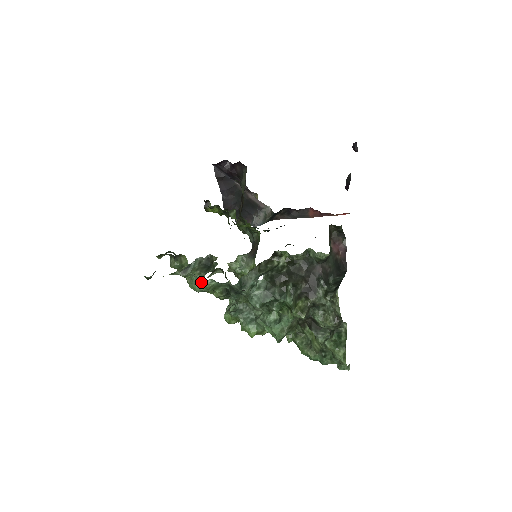
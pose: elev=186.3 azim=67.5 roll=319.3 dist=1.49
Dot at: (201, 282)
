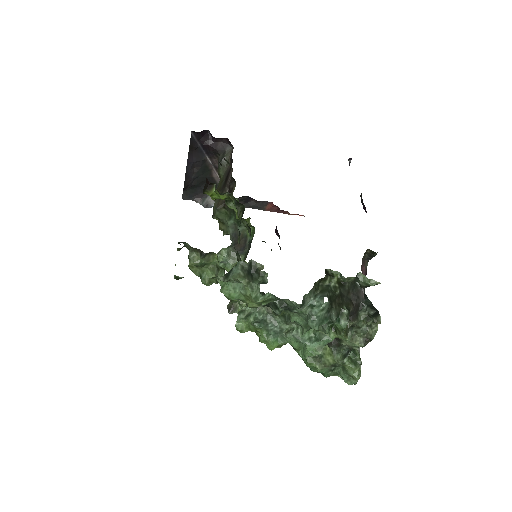
Dot at: (253, 294)
